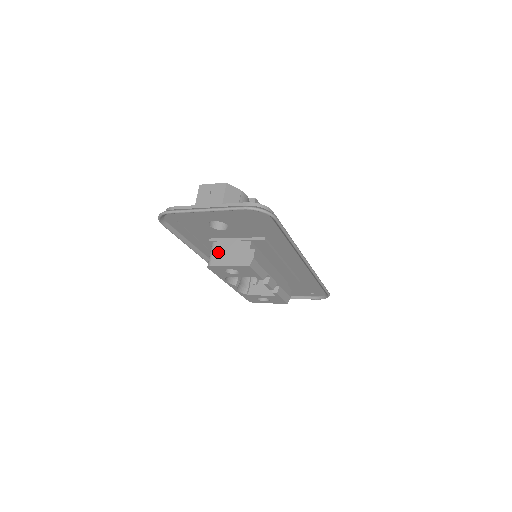
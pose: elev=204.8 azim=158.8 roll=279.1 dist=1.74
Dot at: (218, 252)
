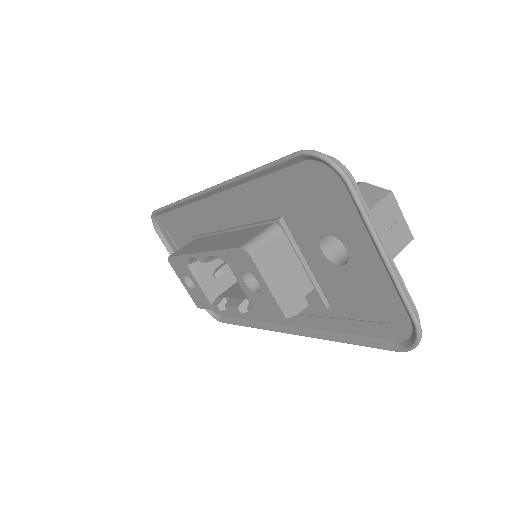
Dot at: (274, 250)
